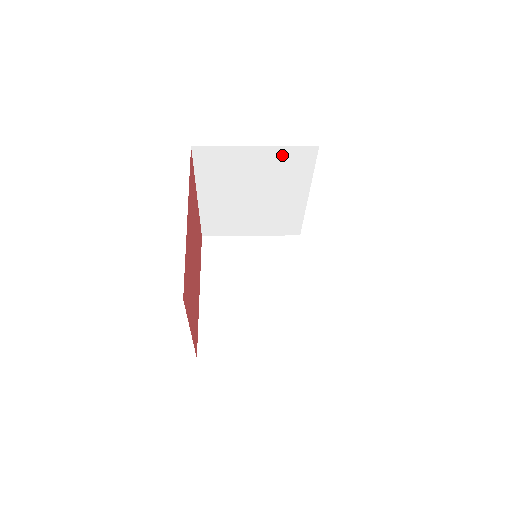
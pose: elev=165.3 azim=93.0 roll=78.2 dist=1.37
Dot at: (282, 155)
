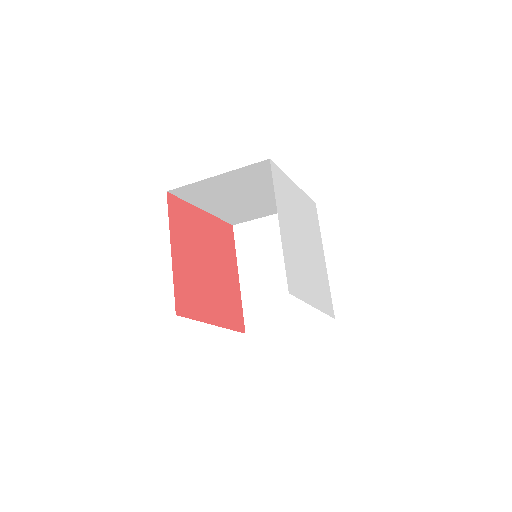
Dot at: occluded
